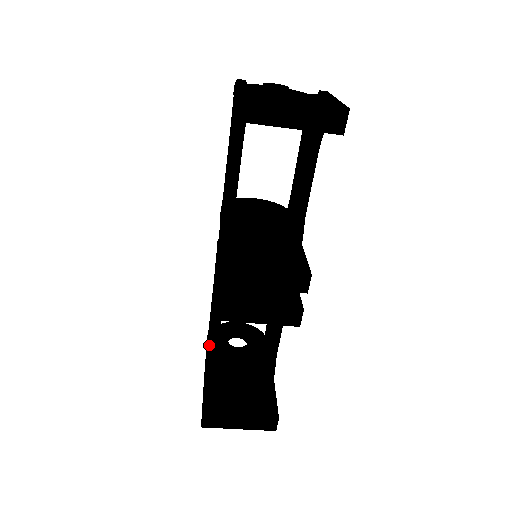
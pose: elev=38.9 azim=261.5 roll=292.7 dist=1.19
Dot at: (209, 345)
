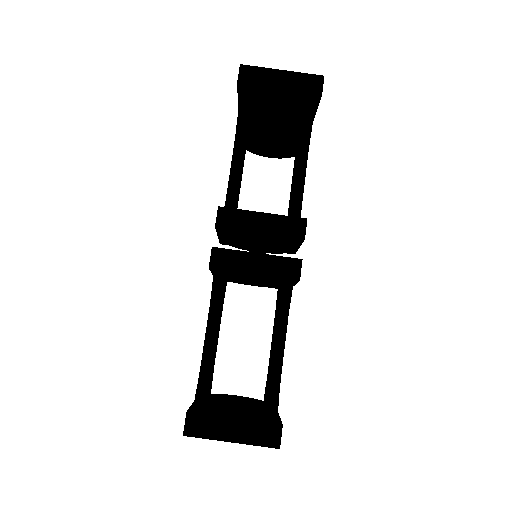
Dot at: (202, 362)
